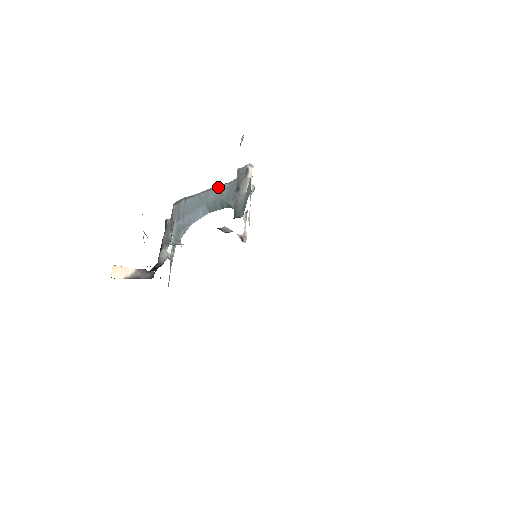
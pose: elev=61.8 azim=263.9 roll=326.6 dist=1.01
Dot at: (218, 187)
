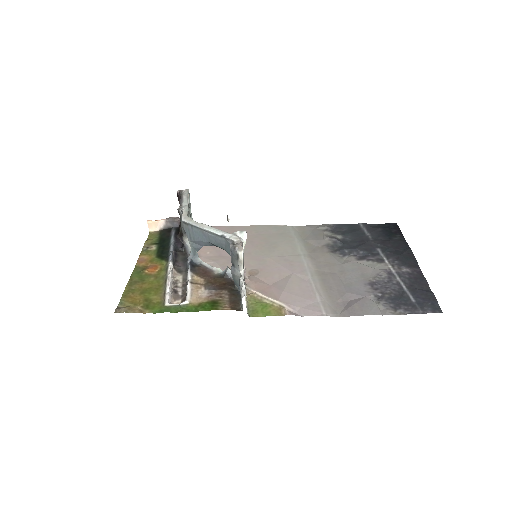
Dot at: (216, 236)
